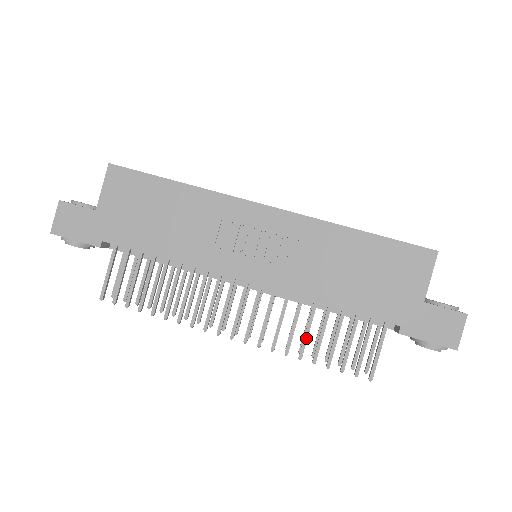
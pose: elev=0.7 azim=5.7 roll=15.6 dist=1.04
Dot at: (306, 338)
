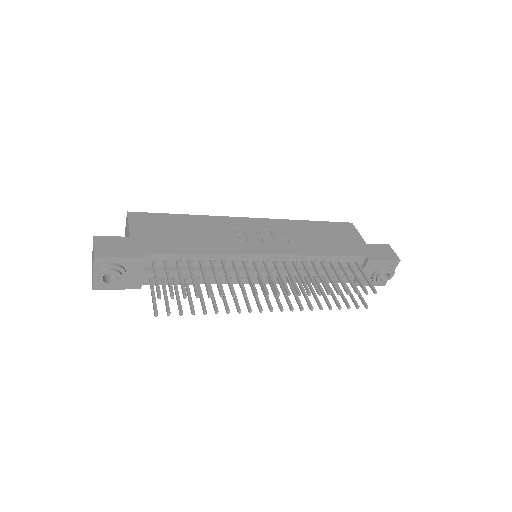
Dot at: (324, 281)
